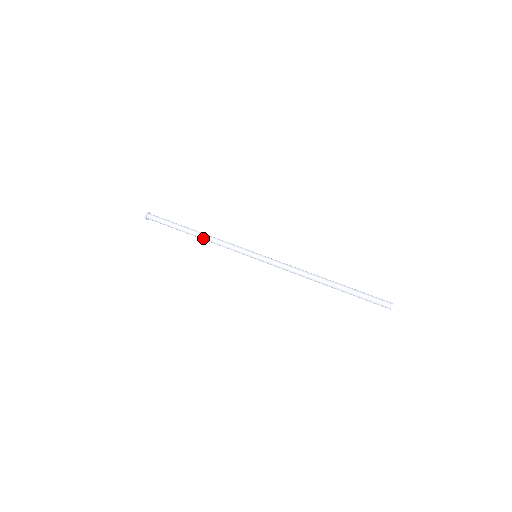
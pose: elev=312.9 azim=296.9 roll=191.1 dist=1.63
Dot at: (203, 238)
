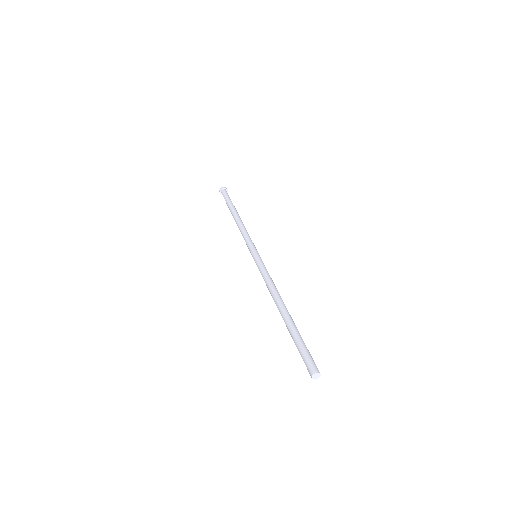
Dot at: (237, 224)
